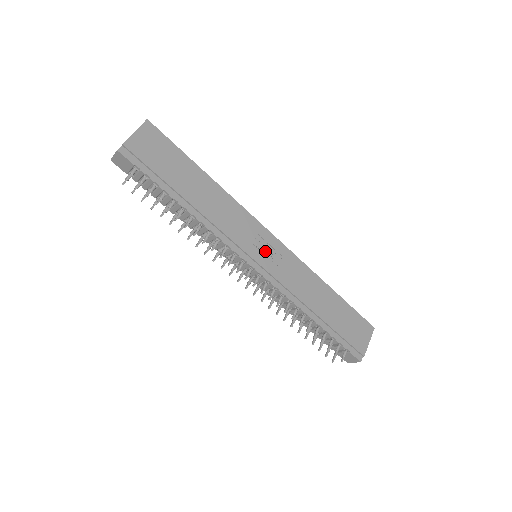
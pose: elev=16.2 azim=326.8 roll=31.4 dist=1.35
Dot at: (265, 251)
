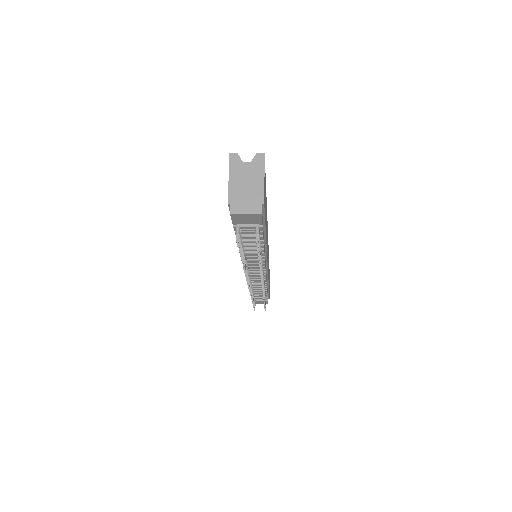
Dot at: occluded
